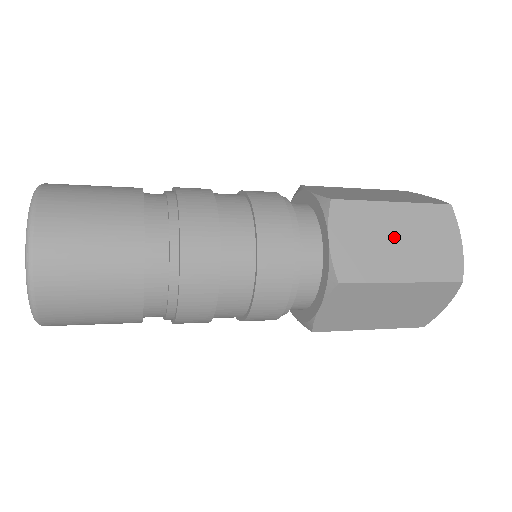
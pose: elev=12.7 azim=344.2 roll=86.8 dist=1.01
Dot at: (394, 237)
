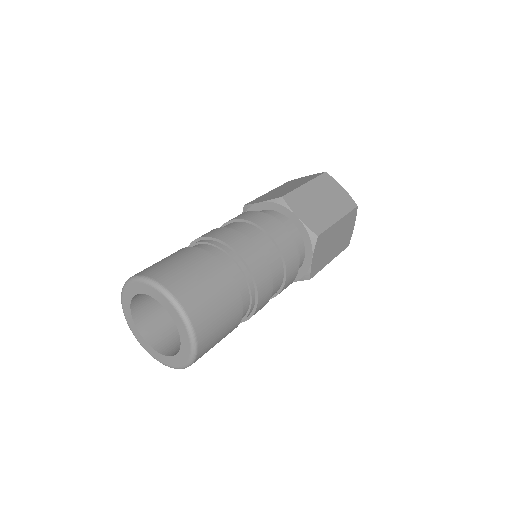
Dot at: (319, 200)
